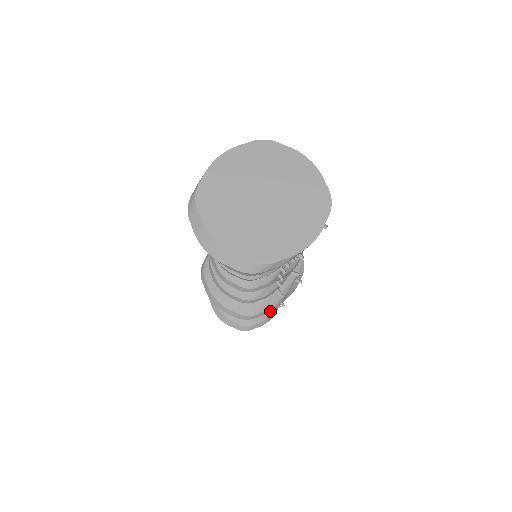
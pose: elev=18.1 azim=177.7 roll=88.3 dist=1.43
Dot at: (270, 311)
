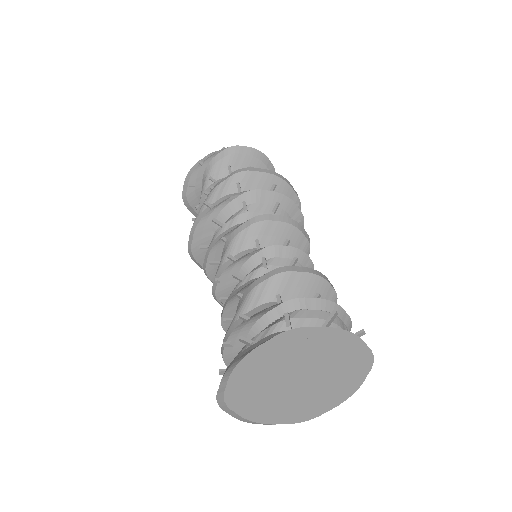
Dot at: occluded
